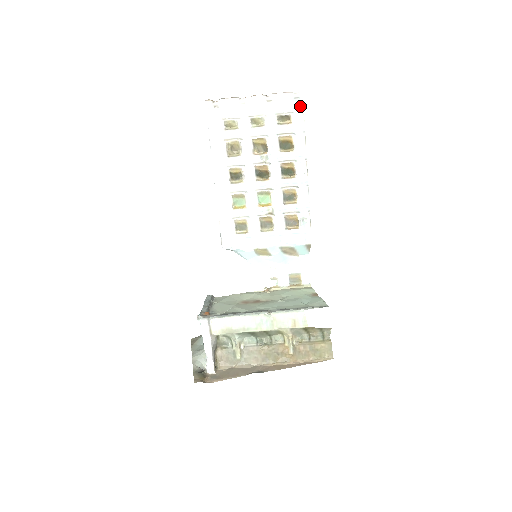
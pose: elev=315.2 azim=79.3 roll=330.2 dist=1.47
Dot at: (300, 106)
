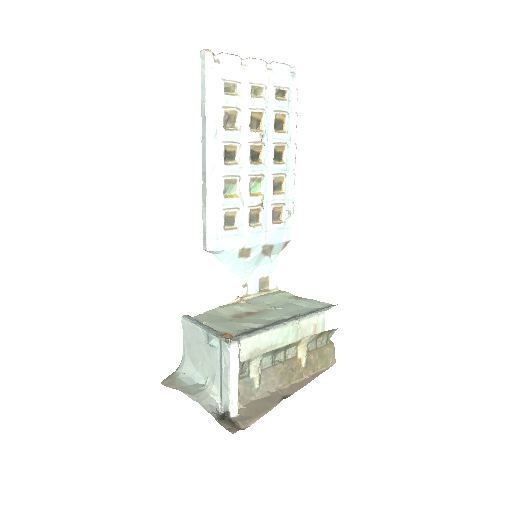
Dot at: (294, 83)
